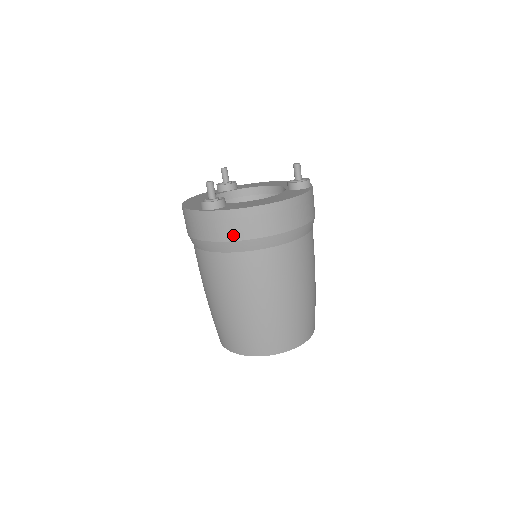
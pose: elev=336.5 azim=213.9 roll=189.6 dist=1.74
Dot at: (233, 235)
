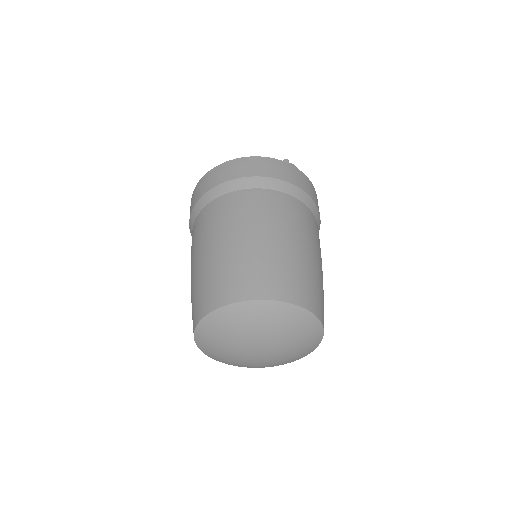
Dot at: (195, 201)
